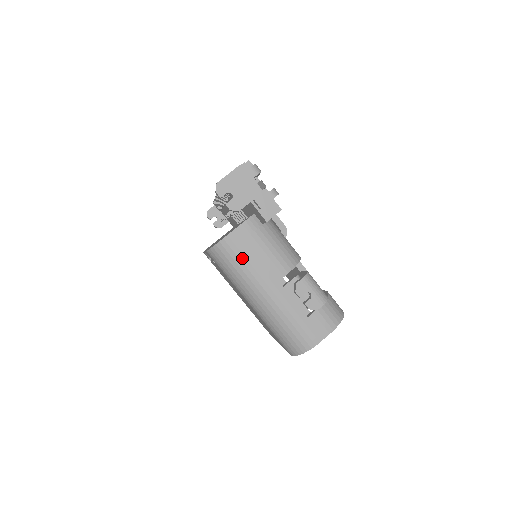
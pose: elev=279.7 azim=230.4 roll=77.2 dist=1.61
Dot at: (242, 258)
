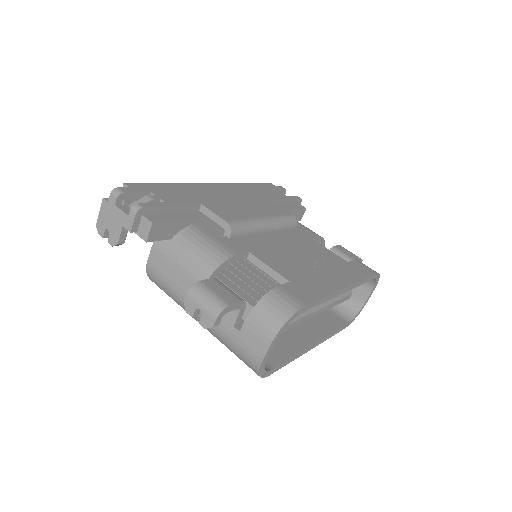
Dot at: (165, 284)
